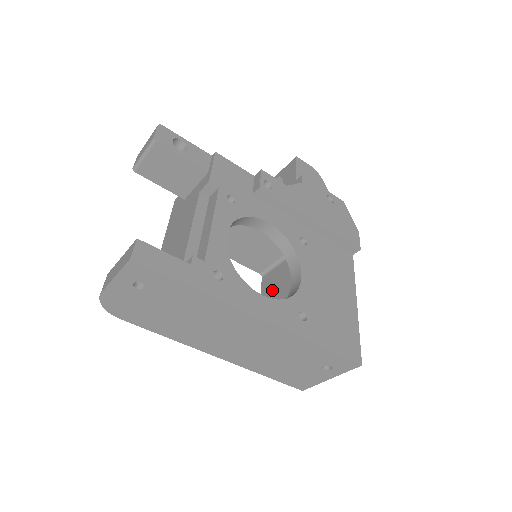
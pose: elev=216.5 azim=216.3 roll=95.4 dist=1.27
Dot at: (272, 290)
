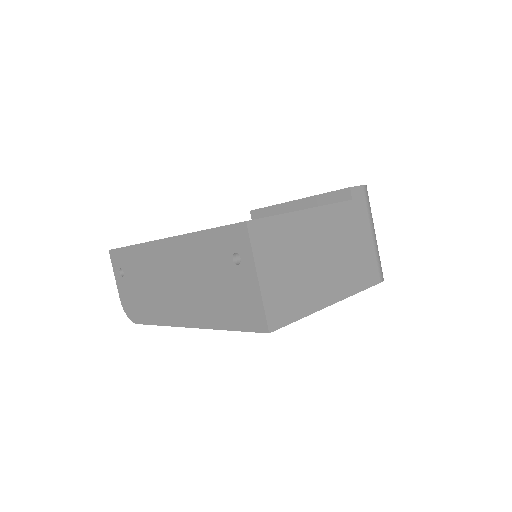
Dot at: occluded
